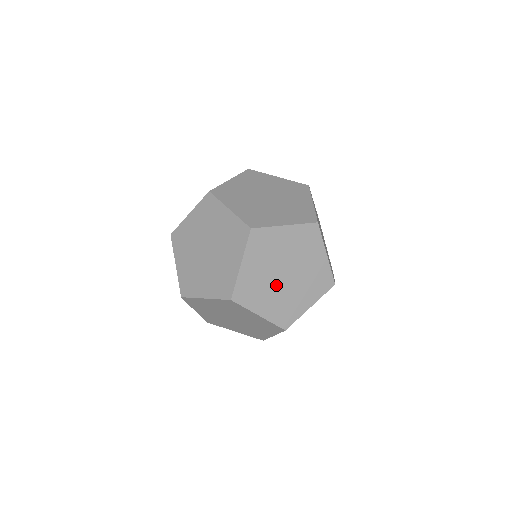
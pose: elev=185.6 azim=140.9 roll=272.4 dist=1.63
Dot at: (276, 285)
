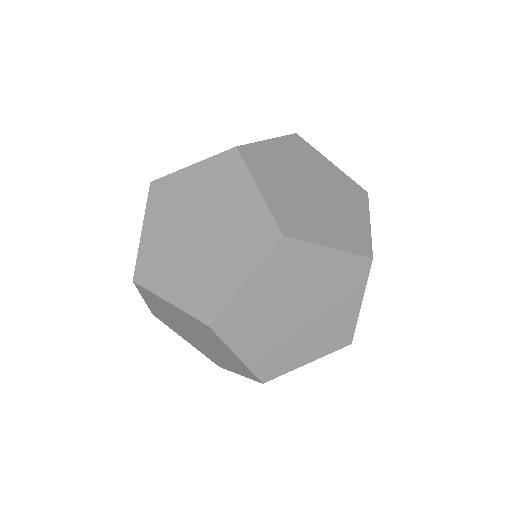
Dot at: (315, 206)
